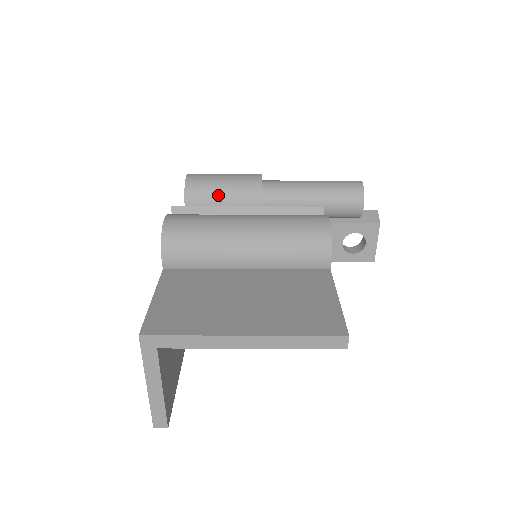
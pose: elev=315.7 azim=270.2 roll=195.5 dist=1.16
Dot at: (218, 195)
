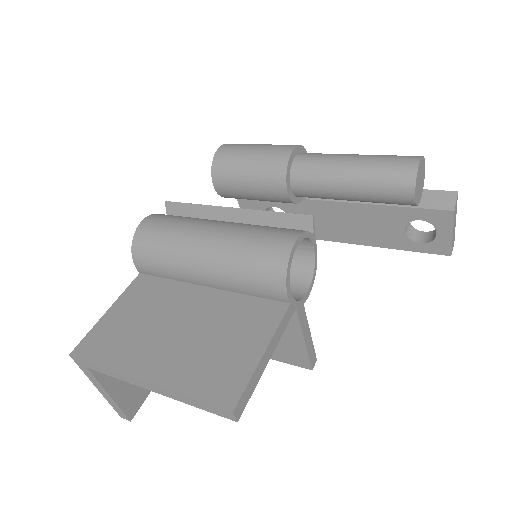
Dot at: (242, 174)
